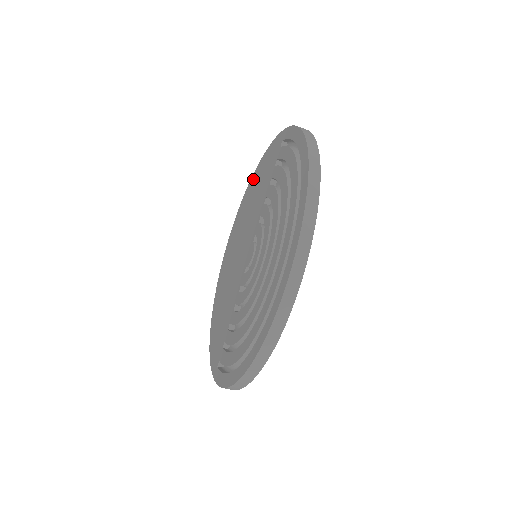
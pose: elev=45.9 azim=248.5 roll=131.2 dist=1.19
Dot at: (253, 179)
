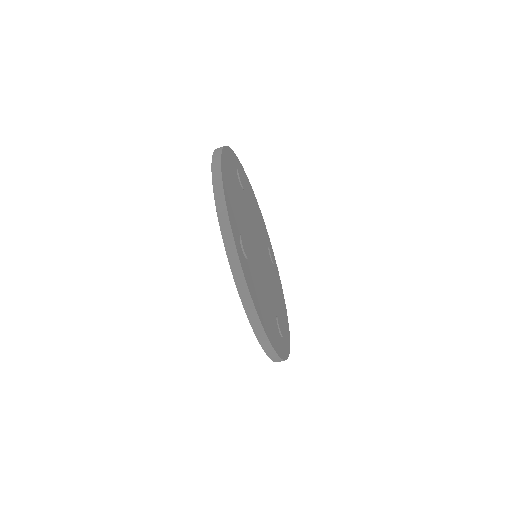
Dot at: occluded
